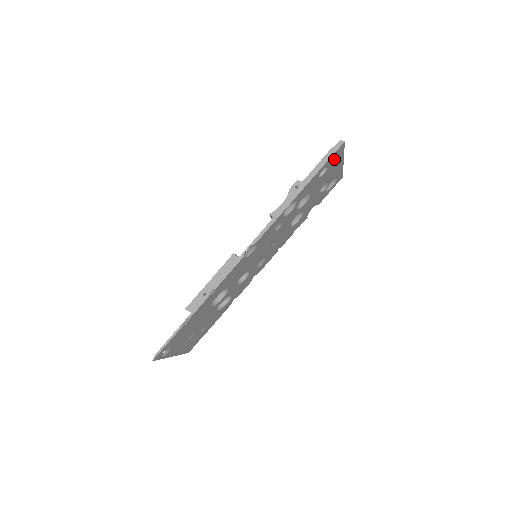
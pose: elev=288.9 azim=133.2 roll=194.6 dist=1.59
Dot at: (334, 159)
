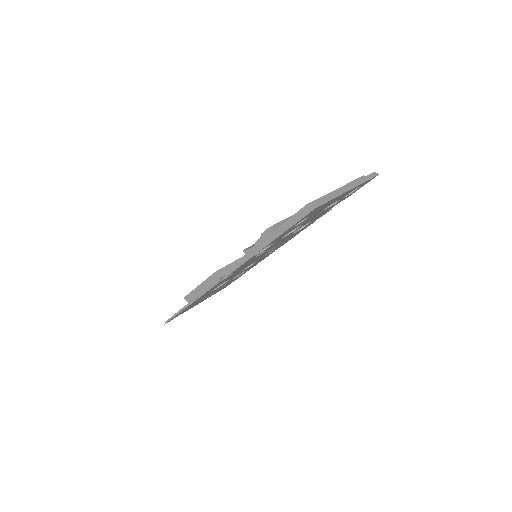
Dot at: (314, 211)
